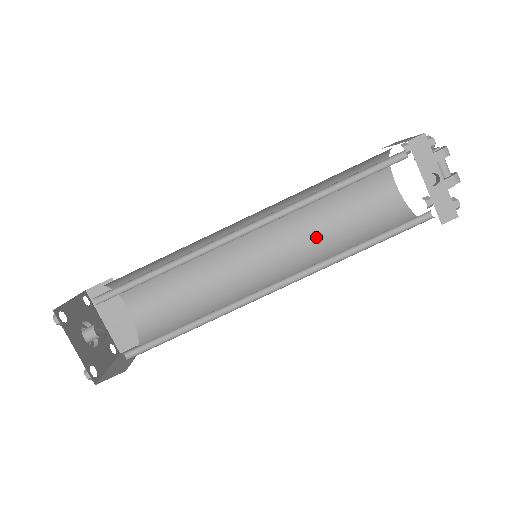
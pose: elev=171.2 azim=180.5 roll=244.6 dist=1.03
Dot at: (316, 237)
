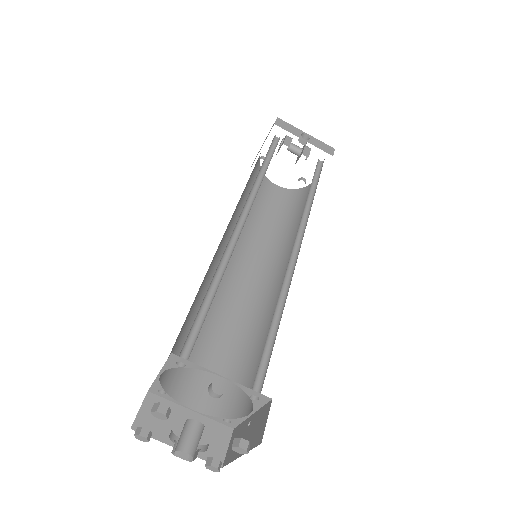
Dot at: (269, 240)
